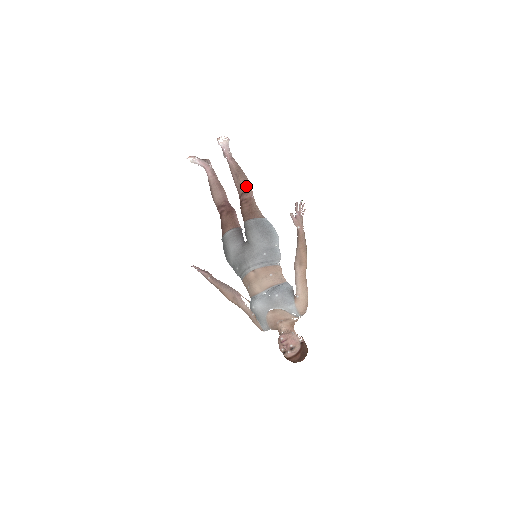
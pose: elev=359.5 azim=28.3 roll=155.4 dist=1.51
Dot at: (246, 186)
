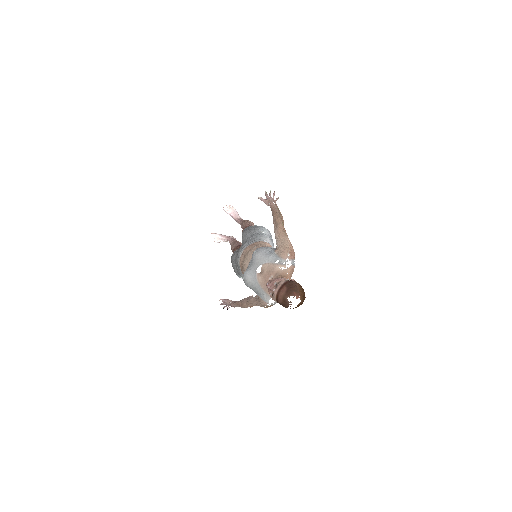
Dot at: (247, 223)
